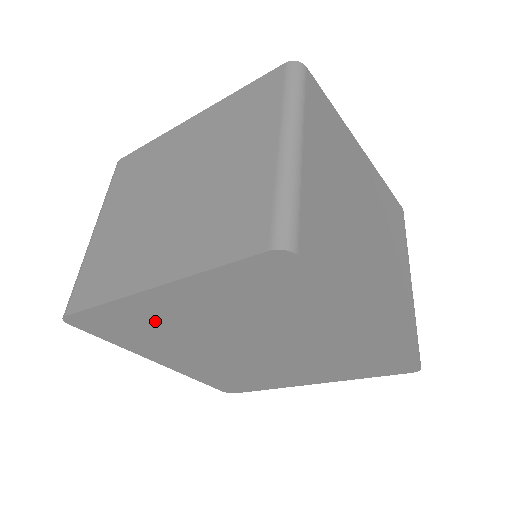
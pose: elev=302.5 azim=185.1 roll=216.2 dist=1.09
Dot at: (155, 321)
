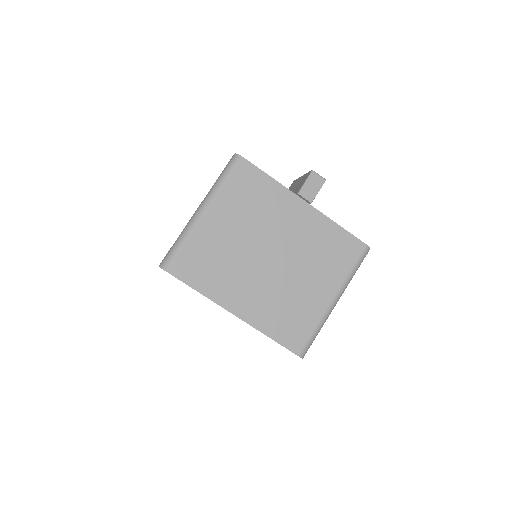
Dot at: occluded
